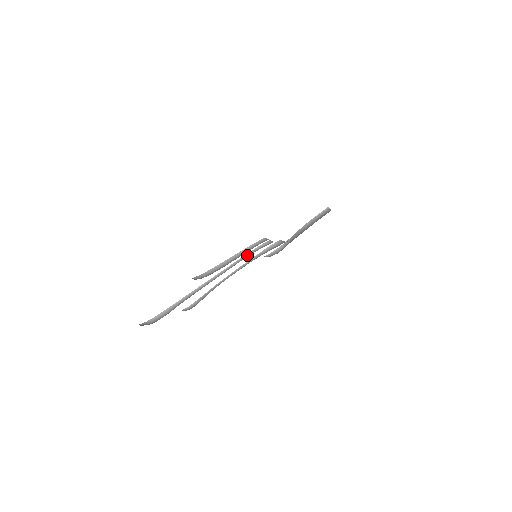
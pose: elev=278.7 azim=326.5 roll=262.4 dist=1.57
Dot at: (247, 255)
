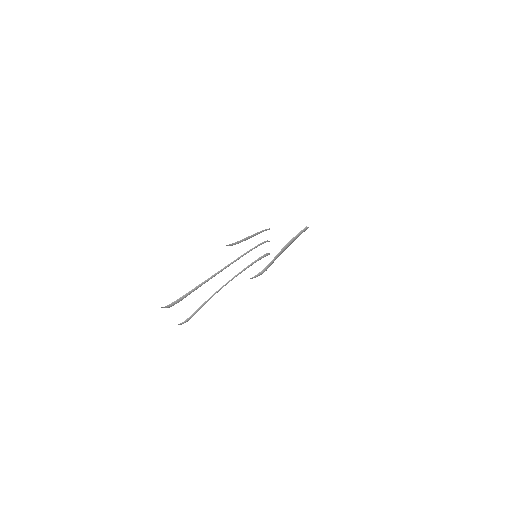
Dot at: (252, 249)
